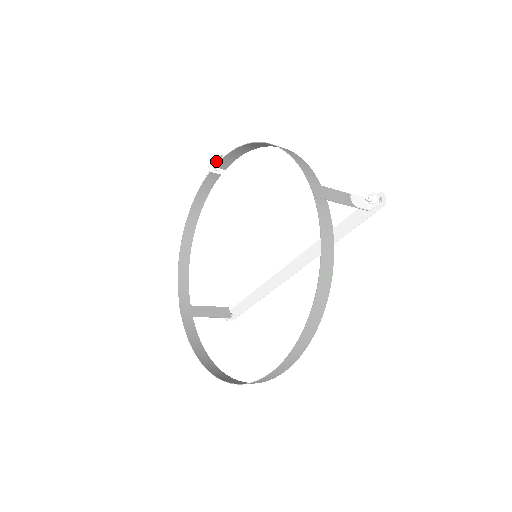
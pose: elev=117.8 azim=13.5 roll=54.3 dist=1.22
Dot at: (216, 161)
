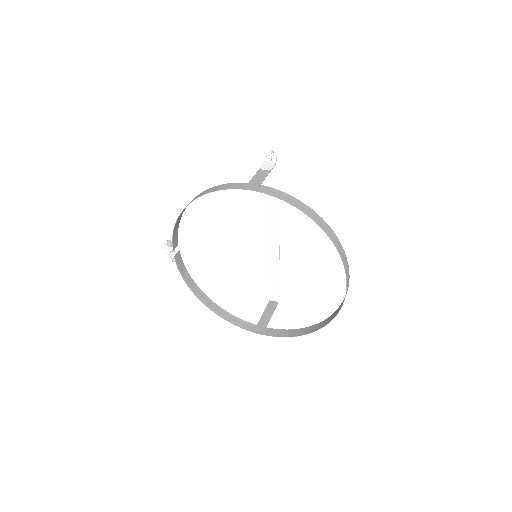
Dot at: (169, 248)
